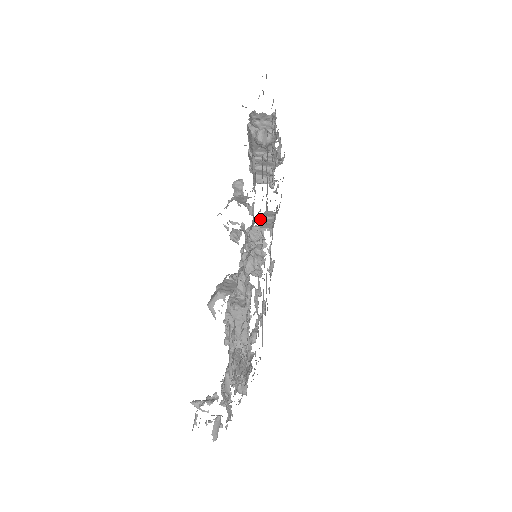
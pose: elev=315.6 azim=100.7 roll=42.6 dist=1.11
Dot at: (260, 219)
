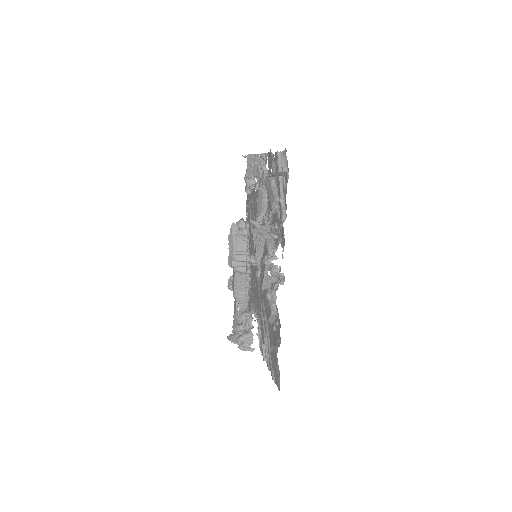
Dot at: occluded
